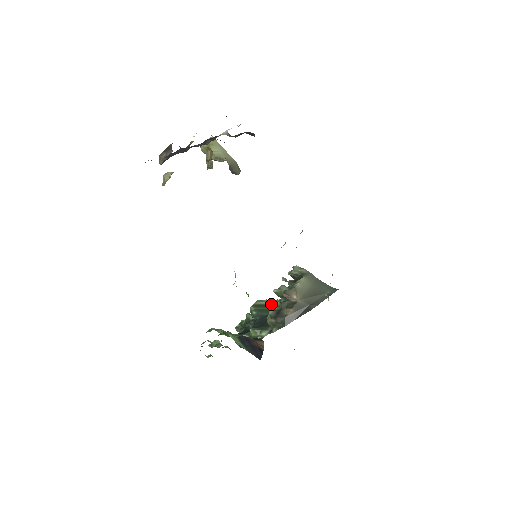
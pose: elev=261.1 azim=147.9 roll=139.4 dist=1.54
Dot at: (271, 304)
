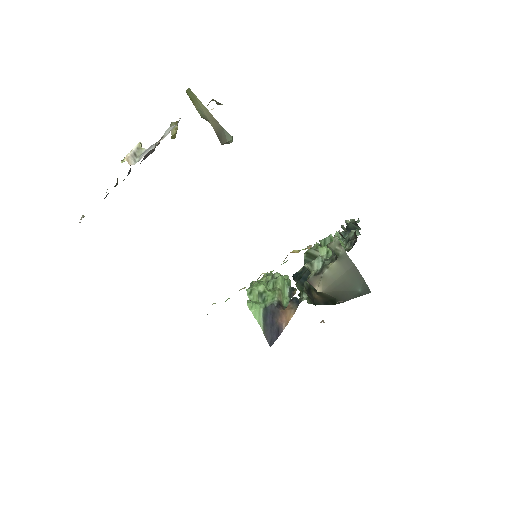
Dot at: occluded
